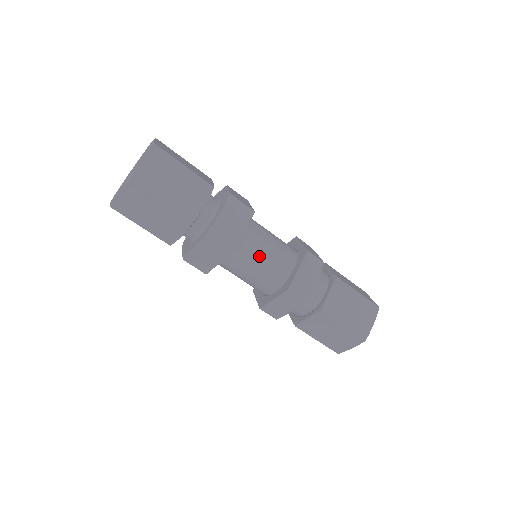
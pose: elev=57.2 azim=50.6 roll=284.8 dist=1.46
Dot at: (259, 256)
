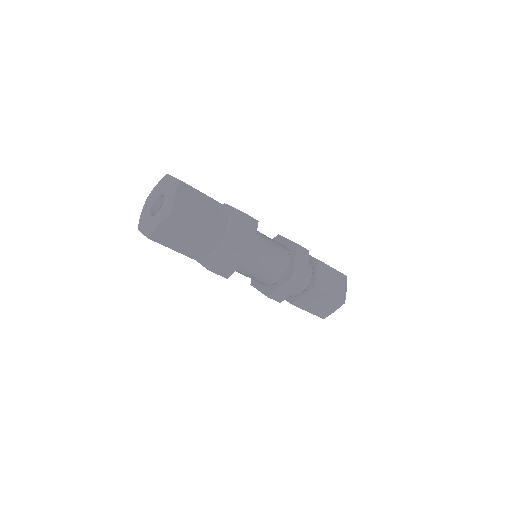
Dot at: (265, 255)
